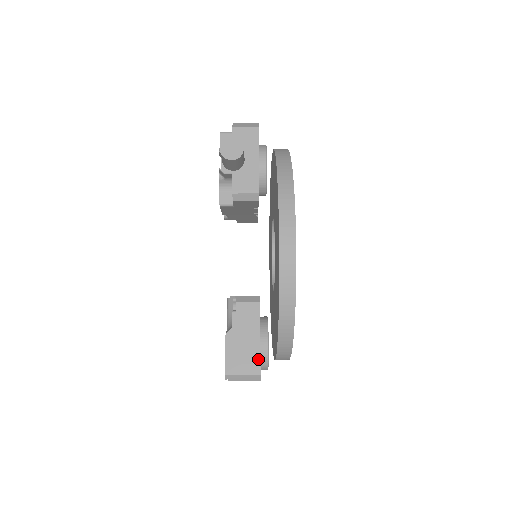
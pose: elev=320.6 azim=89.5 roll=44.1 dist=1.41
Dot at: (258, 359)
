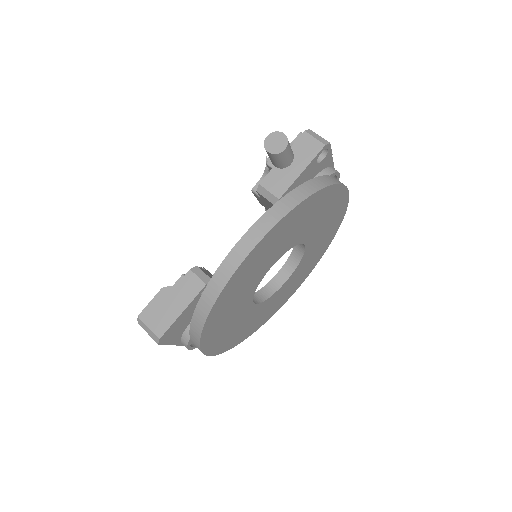
Dot at: (168, 326)
